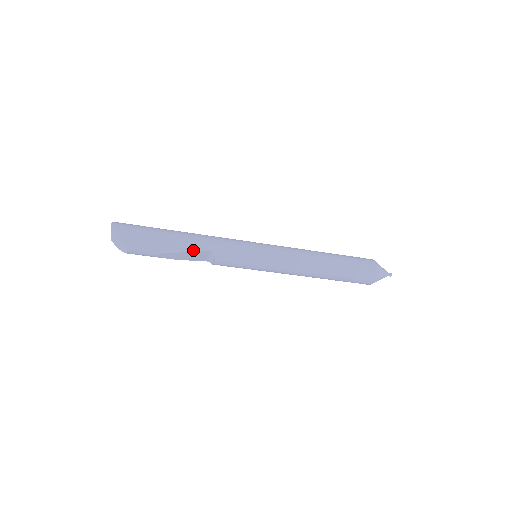
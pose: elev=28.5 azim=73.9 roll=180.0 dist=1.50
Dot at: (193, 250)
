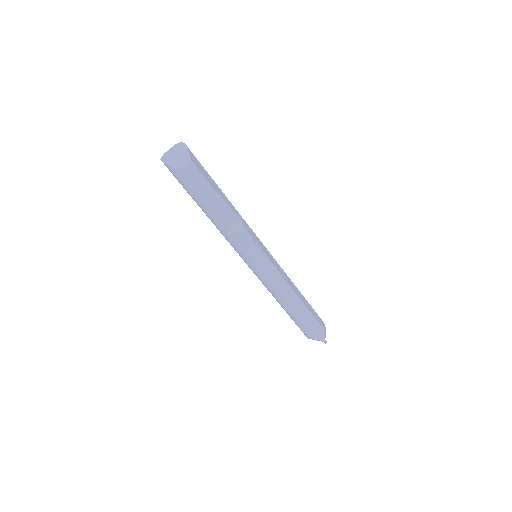
Dot at: (230, 206)
